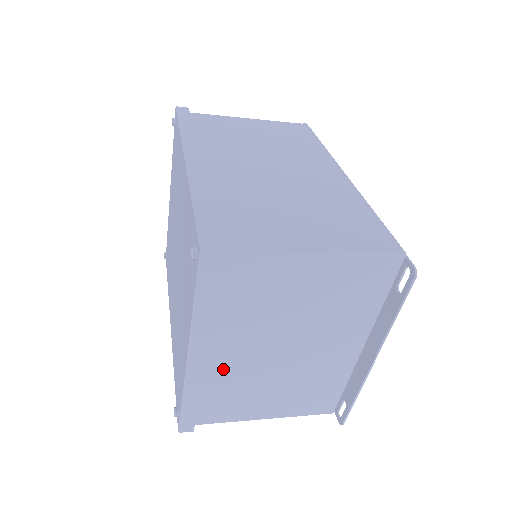
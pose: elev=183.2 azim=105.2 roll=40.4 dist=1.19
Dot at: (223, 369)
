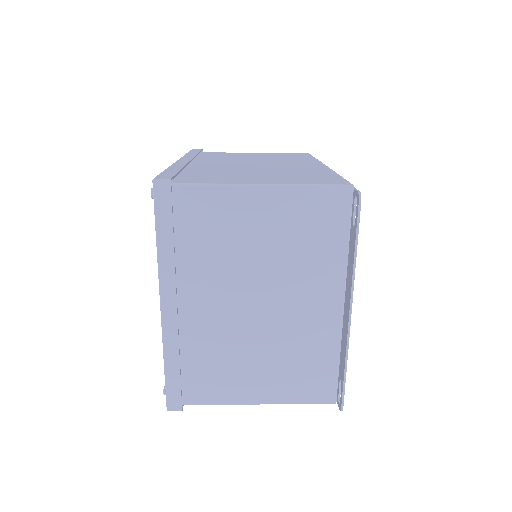
Dot at: (199, 327)
